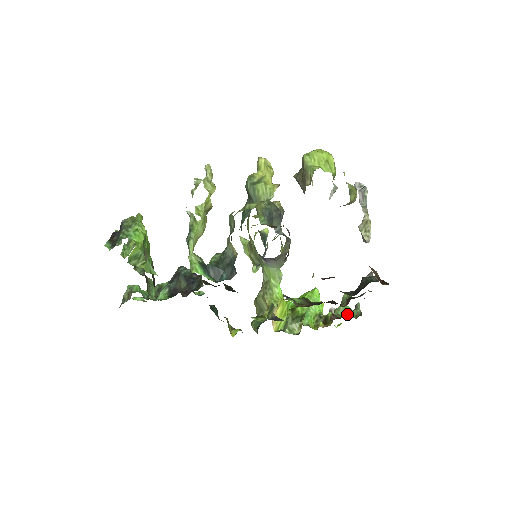
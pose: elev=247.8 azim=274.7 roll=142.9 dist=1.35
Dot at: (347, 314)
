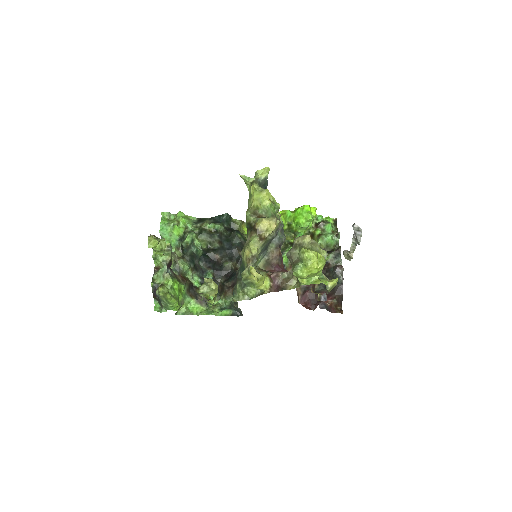
Dot at: (327, 246)
